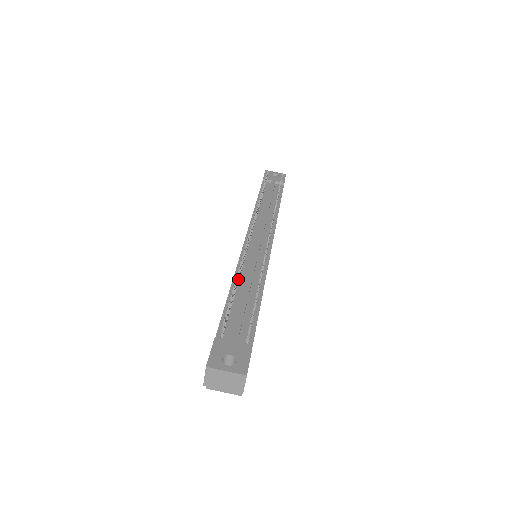
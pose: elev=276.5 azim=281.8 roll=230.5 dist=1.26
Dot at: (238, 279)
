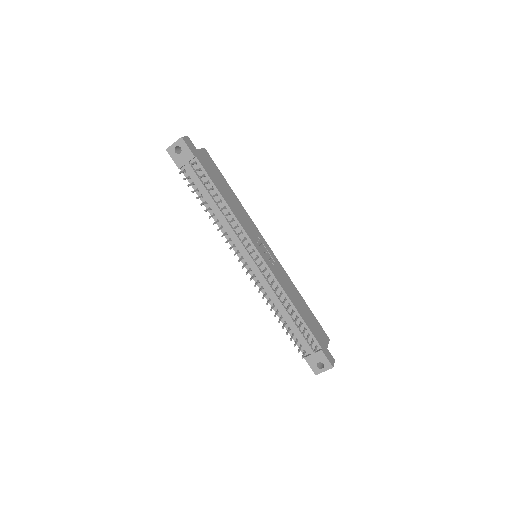
Dot at: (277, 313)
